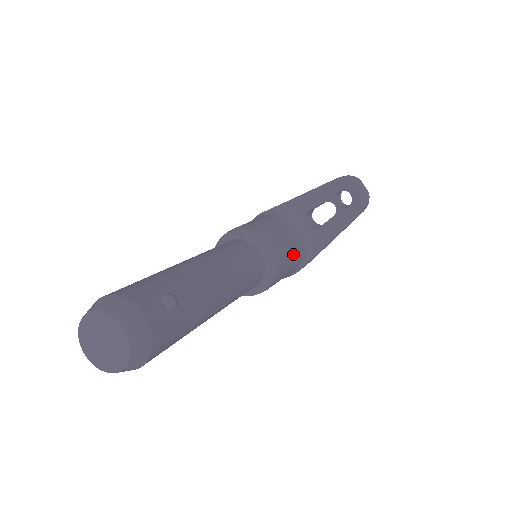
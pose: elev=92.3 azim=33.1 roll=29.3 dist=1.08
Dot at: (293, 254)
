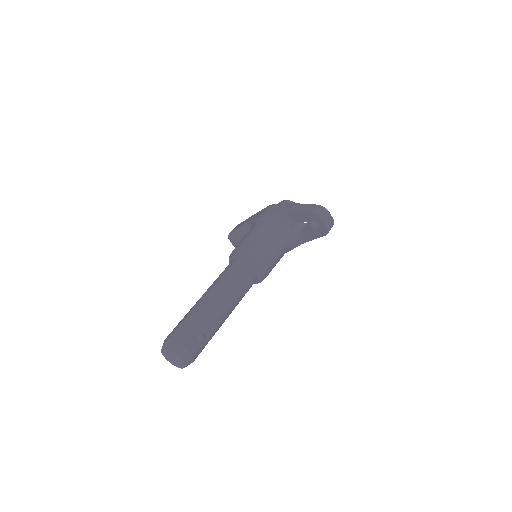
Dot at: (279, 257)
